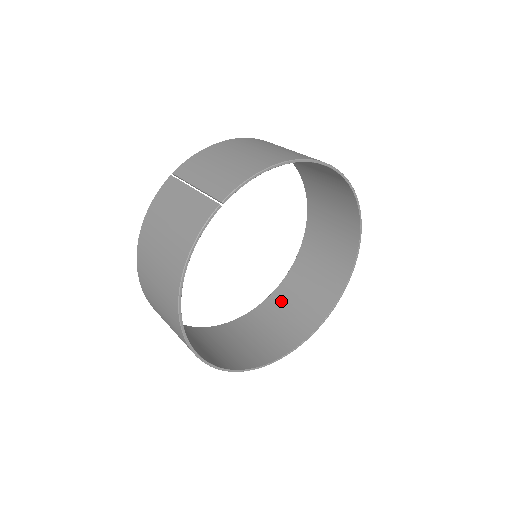
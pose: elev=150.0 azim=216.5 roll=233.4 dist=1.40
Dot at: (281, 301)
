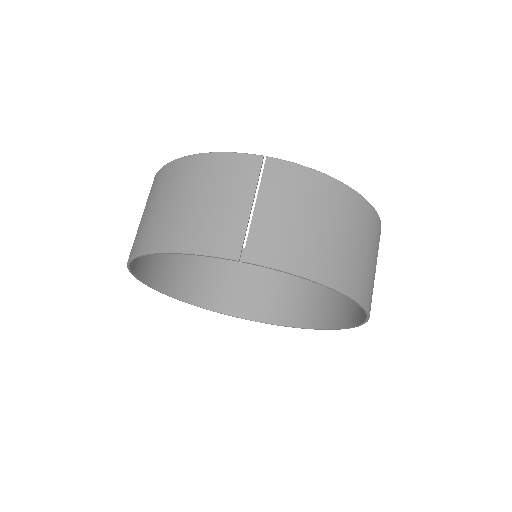
Dot at: (253, 266)
